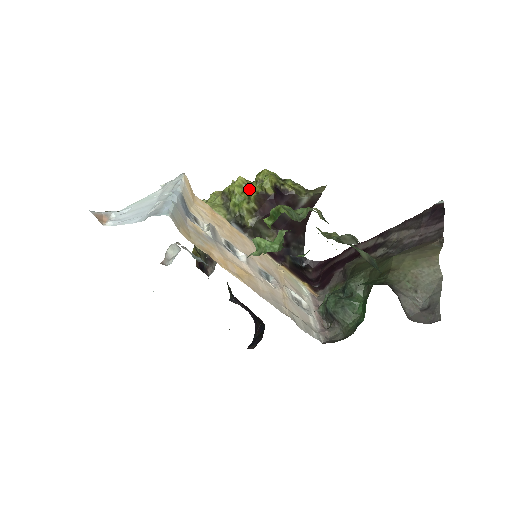
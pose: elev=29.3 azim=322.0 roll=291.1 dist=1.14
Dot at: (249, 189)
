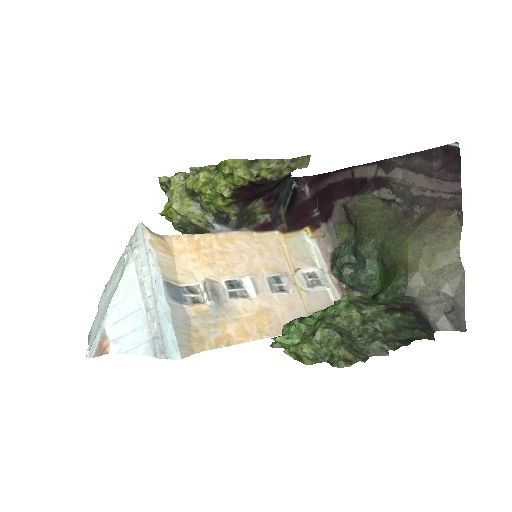
Dot at: (219, 188)
